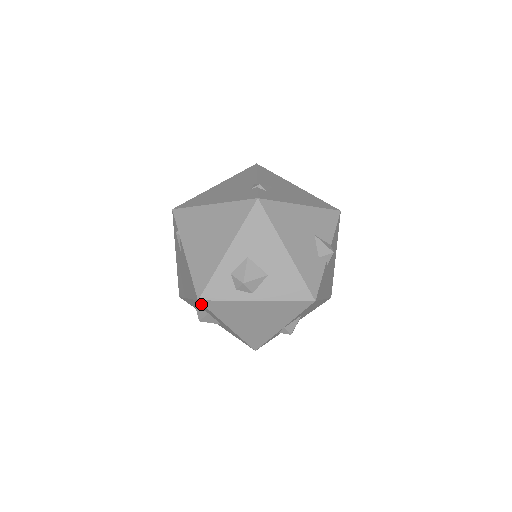
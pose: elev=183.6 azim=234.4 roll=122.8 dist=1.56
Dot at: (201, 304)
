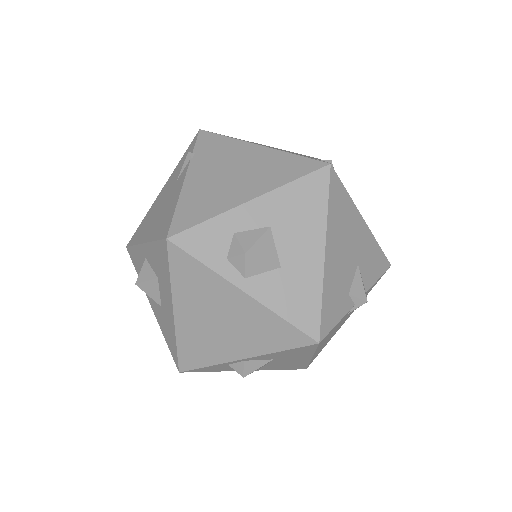
Dot at: (164, 250)
